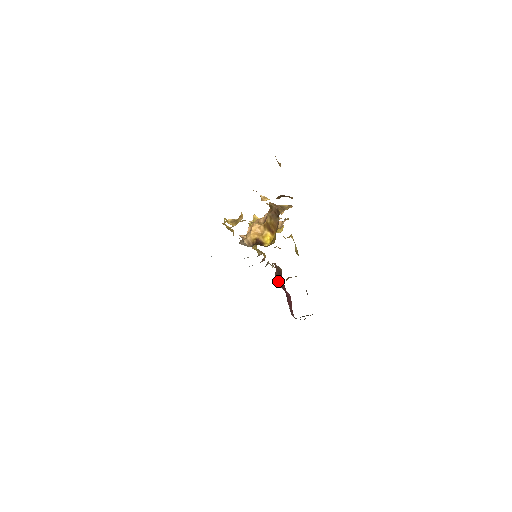
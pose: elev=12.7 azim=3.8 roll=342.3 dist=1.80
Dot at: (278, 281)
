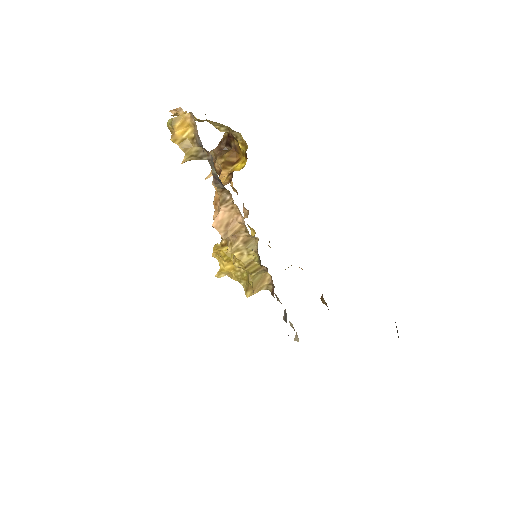
Dot at: occluded
